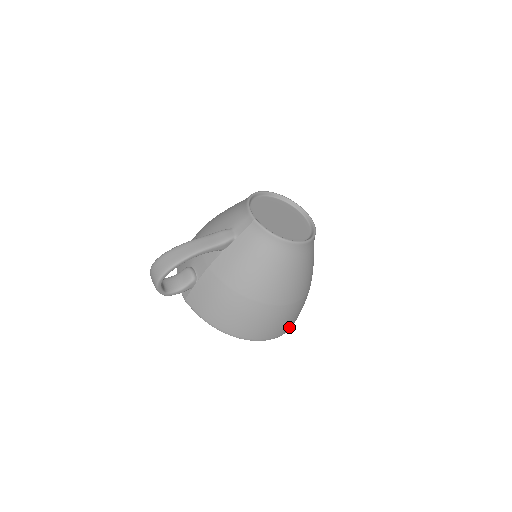
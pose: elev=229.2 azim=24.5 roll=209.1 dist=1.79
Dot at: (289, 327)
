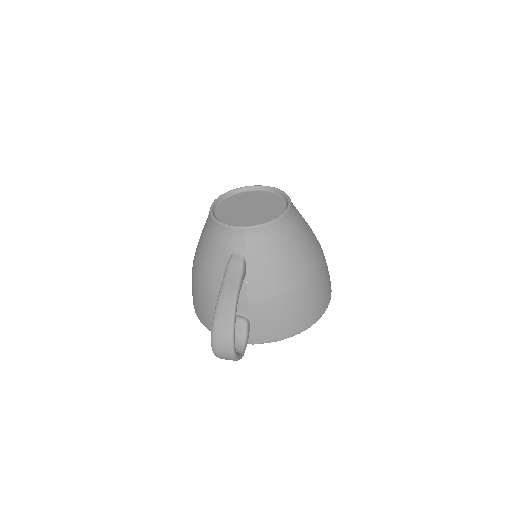
Dot at: occluded
